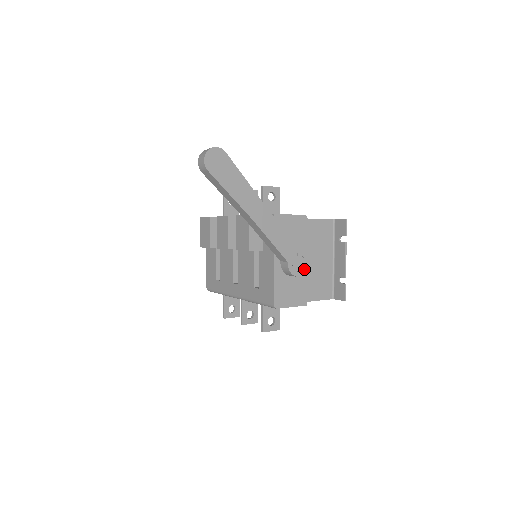
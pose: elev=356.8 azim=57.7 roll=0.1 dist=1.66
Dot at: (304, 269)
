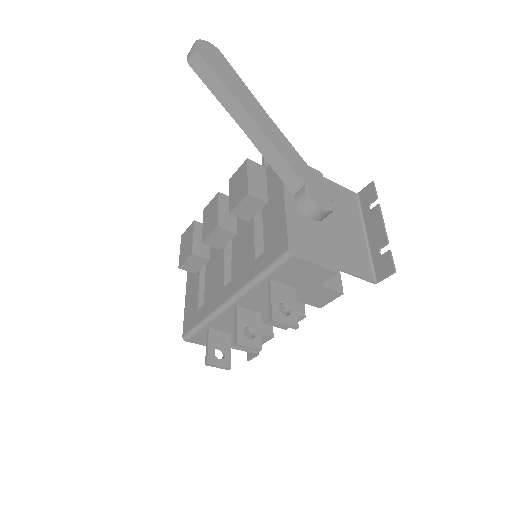
Dot at: (328, 205)
